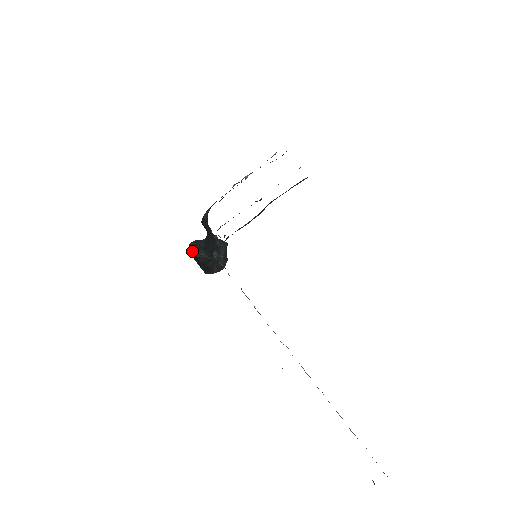
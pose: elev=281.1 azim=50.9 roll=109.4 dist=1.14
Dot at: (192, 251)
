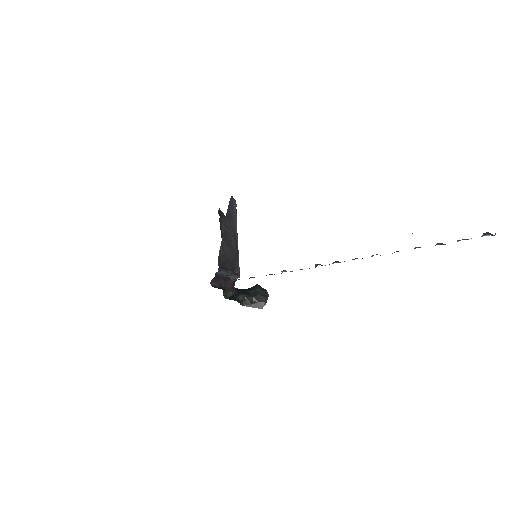
Dot at: occluded
